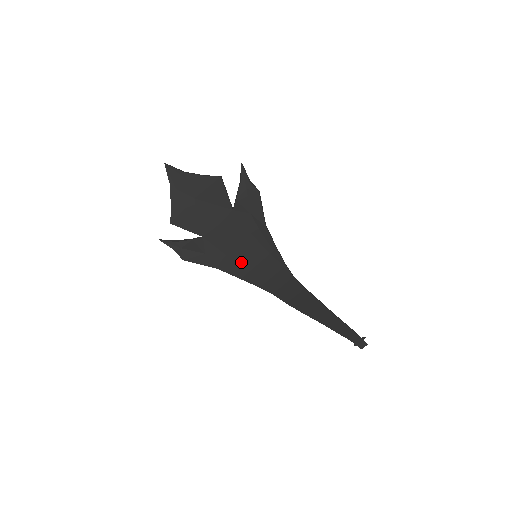
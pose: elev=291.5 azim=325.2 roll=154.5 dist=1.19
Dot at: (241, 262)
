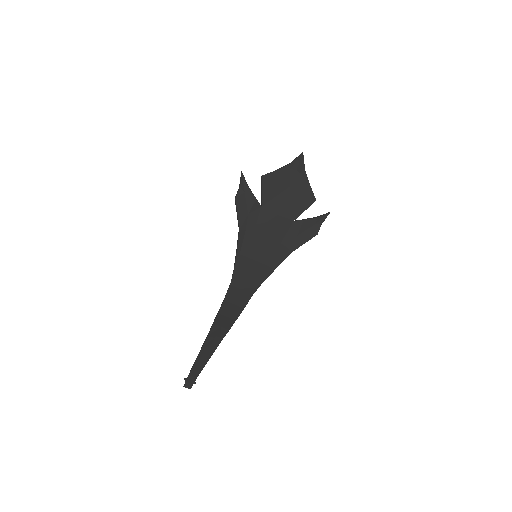
Dot at: (252, 246)
